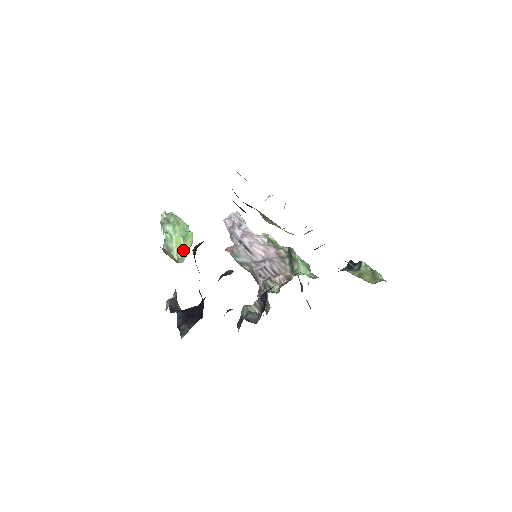
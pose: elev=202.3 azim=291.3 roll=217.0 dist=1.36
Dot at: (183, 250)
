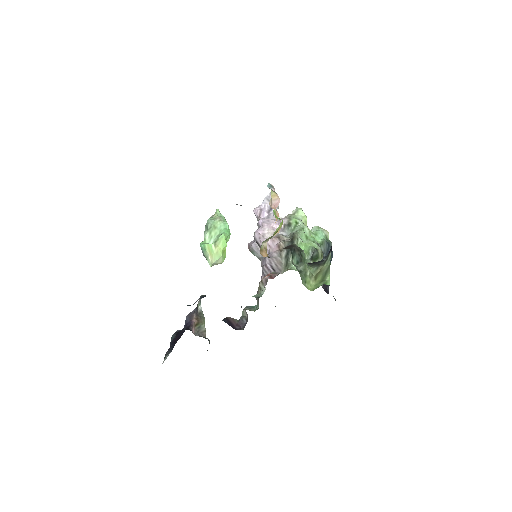
Dot at: (216, 254)
